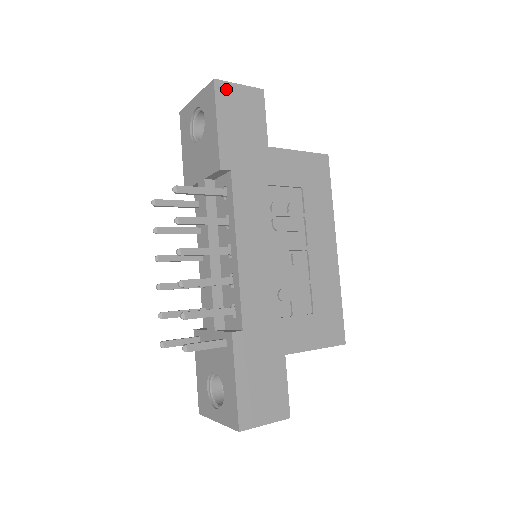
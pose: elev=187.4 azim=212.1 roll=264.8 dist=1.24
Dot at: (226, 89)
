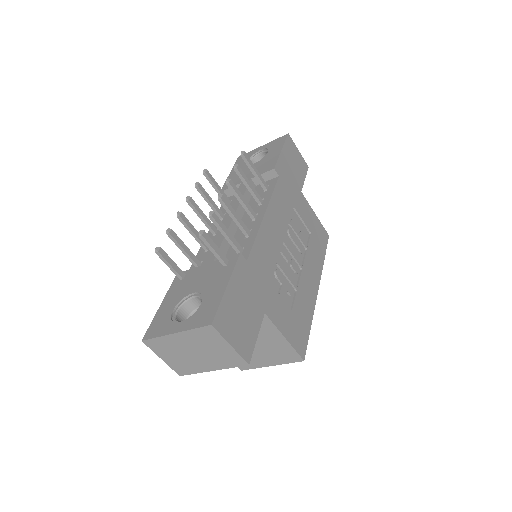
Dot at: (292, 144)
